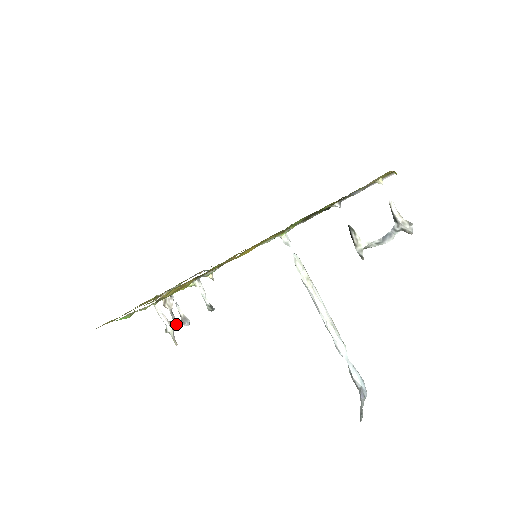
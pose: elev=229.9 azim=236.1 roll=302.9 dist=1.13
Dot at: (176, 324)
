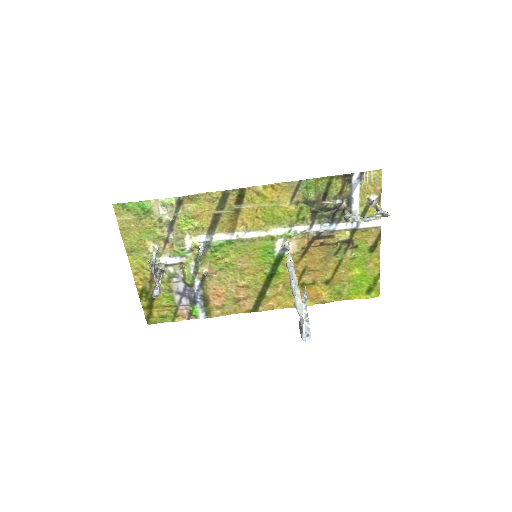
Dot at: (155, 275)
